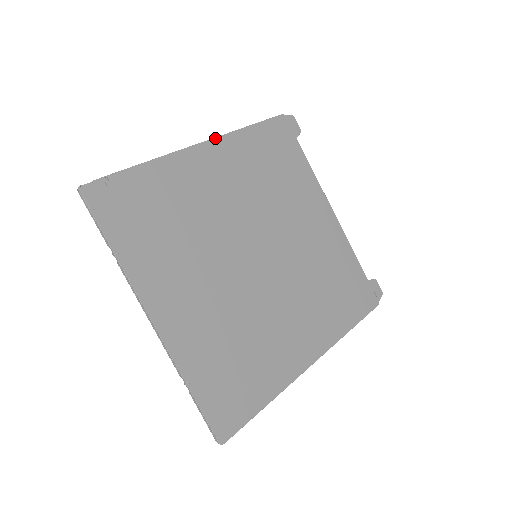
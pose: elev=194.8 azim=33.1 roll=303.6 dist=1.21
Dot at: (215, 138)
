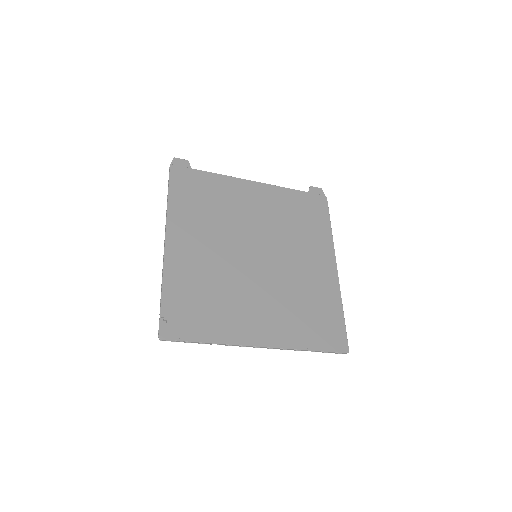
Dot at: (166, 228)
